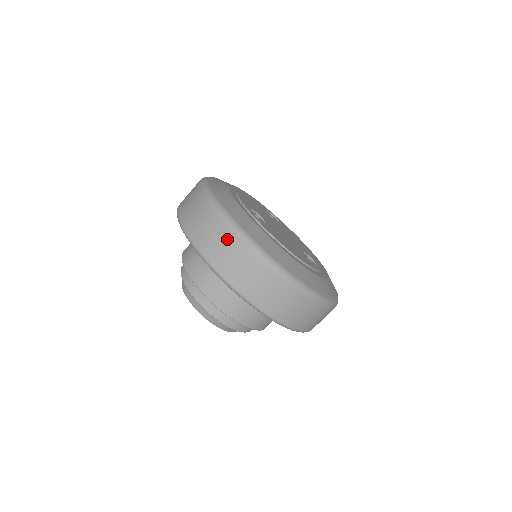
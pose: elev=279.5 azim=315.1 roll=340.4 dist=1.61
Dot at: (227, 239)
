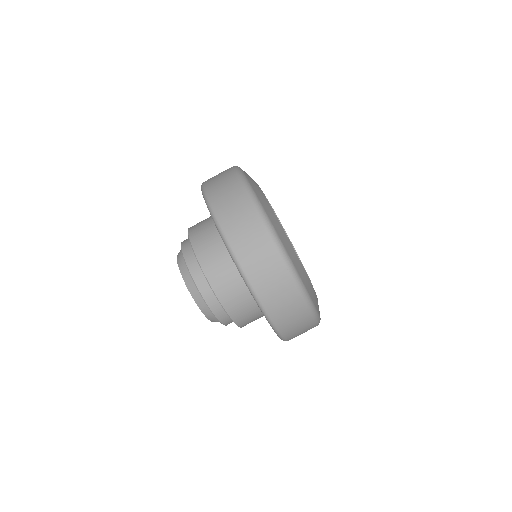
Dot at: (241, 202)
